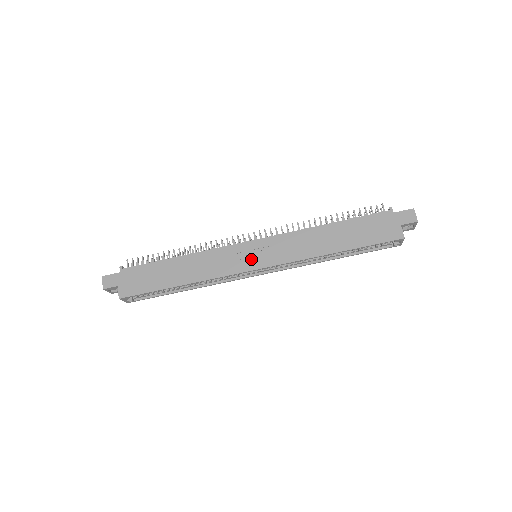
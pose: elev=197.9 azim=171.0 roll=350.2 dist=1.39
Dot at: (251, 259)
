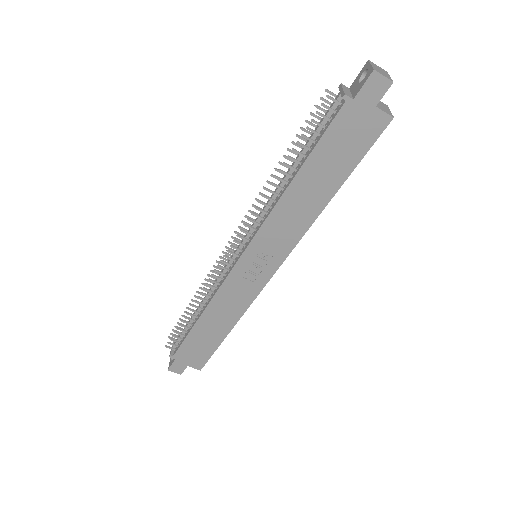
Dot at: (259, 271)
